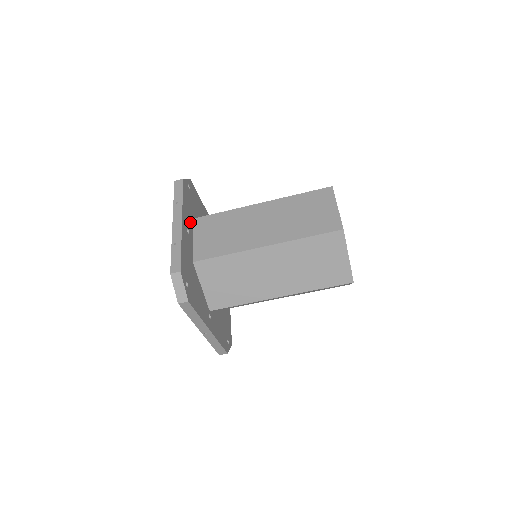
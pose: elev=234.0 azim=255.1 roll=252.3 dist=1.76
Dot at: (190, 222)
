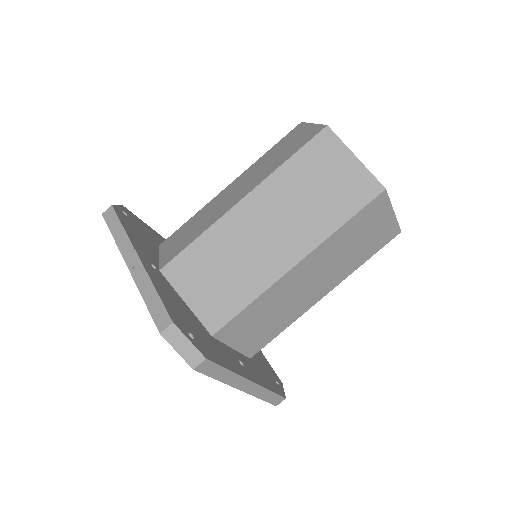
Dot at: occluded
